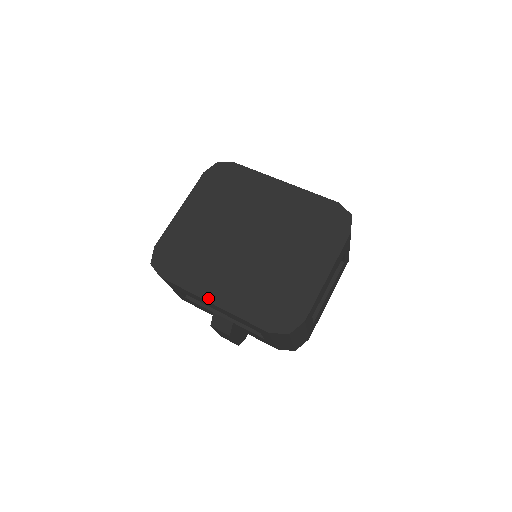
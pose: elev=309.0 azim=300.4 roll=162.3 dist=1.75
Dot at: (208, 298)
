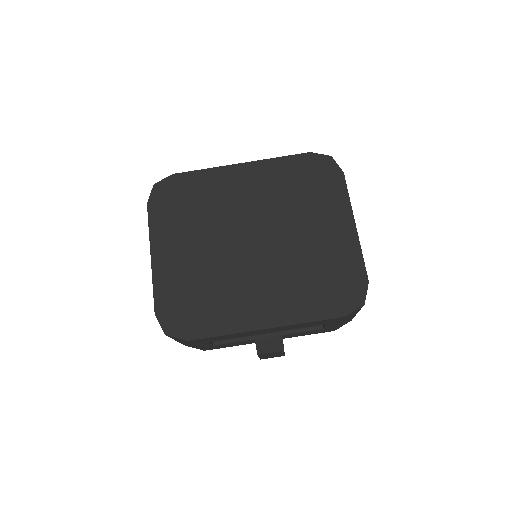
Dot at: (258, 326)
